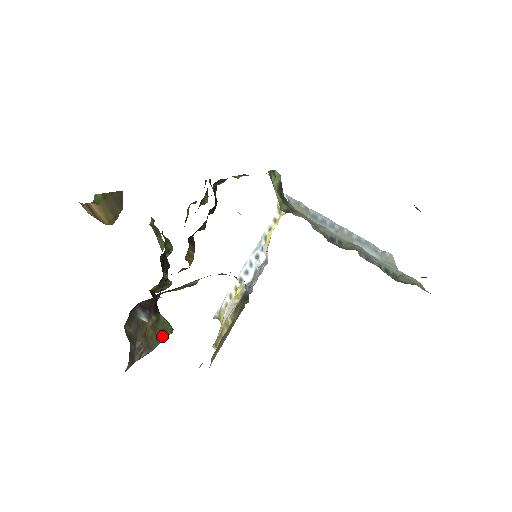
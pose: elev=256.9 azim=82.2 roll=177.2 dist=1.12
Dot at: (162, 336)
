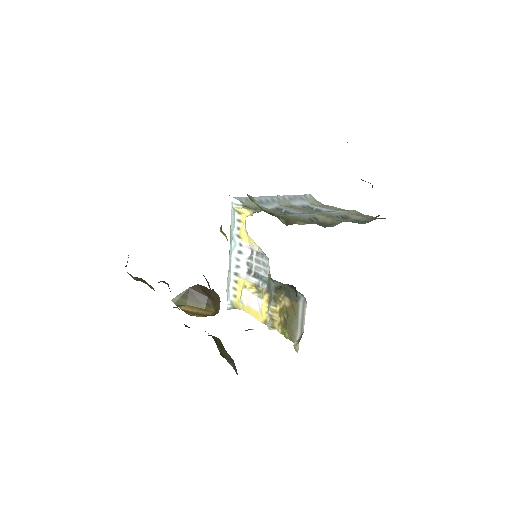
Dot at: (223, 348)
